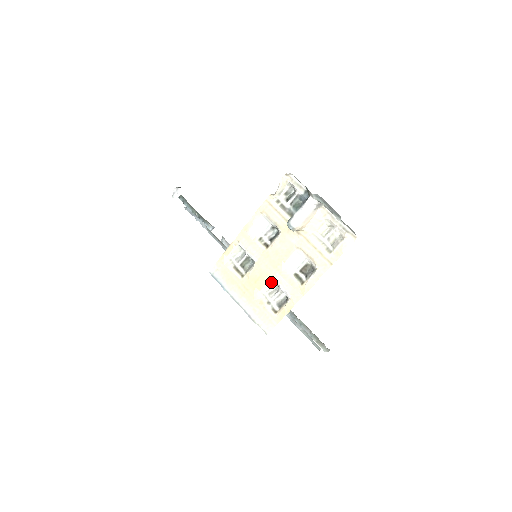
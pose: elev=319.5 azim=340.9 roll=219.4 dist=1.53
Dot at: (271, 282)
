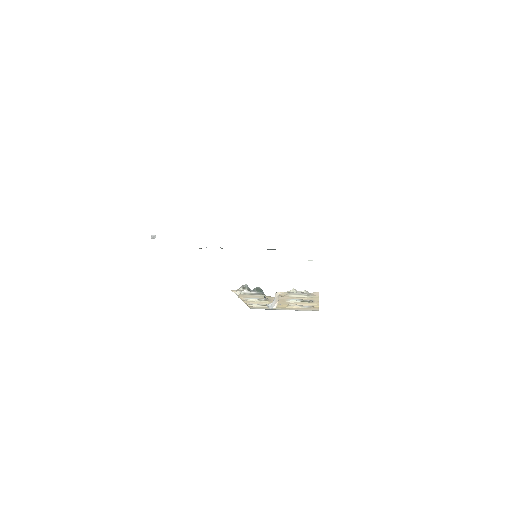
Dot at: occluded
